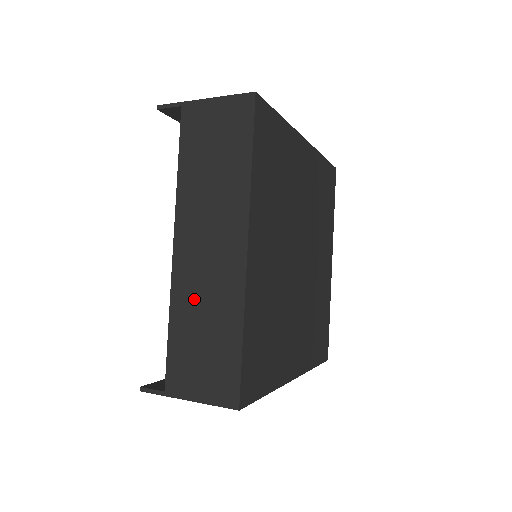
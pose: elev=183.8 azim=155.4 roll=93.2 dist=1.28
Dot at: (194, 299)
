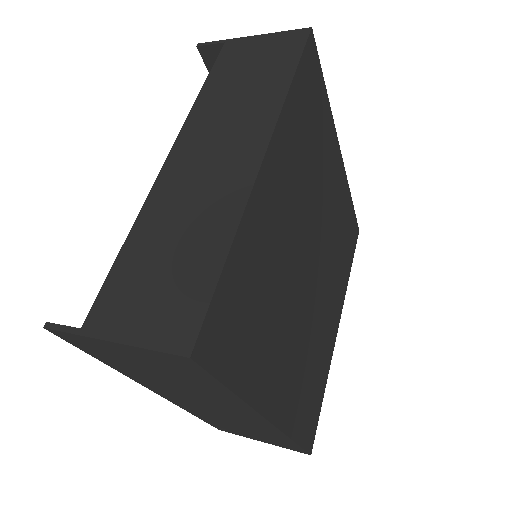
Dot at: (173, 211)
